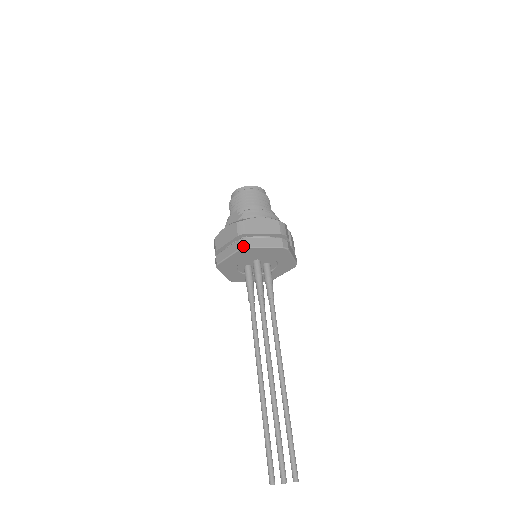
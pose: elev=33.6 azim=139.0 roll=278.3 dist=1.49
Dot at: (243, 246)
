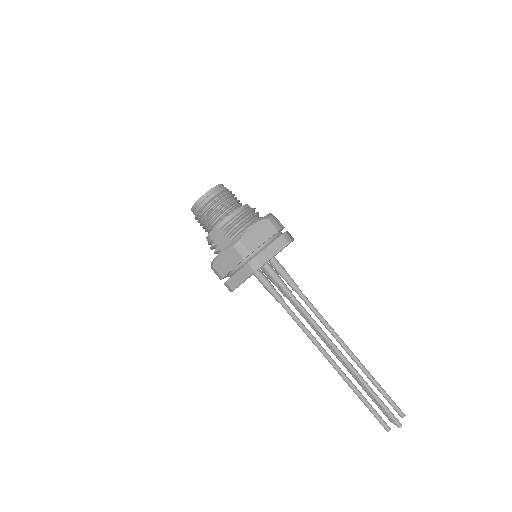
Dot at: (257, 267)
